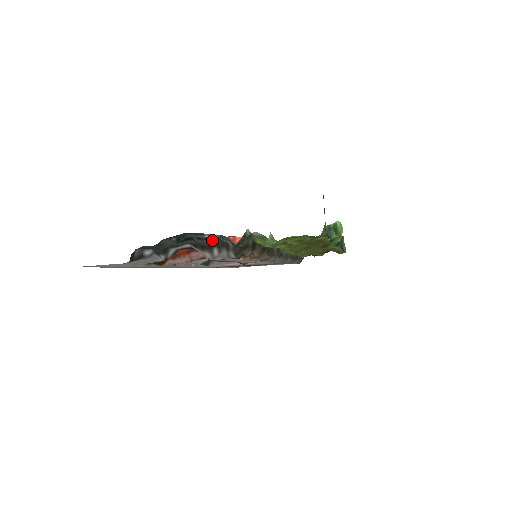
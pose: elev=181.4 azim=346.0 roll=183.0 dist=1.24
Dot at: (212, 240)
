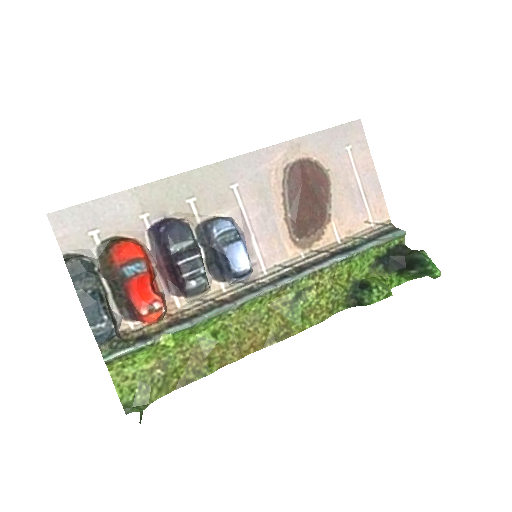
Dot at: (111, 317)
